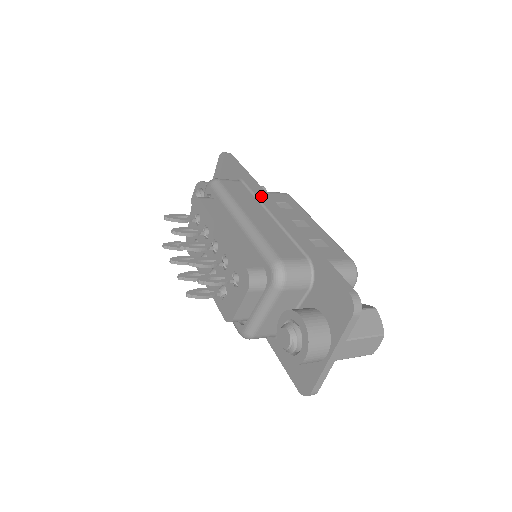
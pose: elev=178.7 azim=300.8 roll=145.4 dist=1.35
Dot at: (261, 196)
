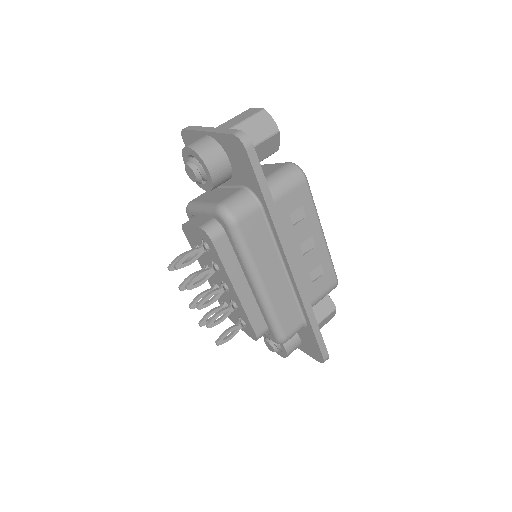
Dot at: (281, 247)
